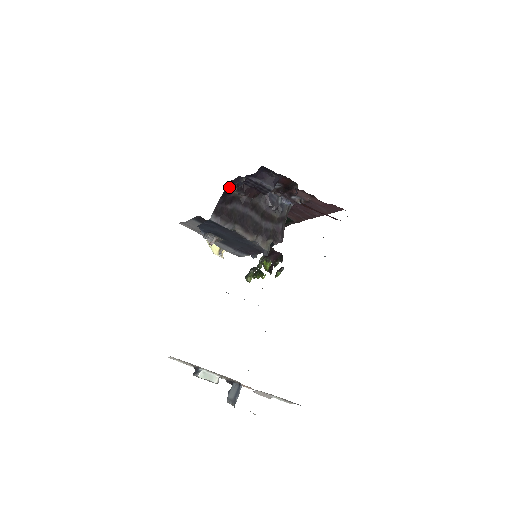
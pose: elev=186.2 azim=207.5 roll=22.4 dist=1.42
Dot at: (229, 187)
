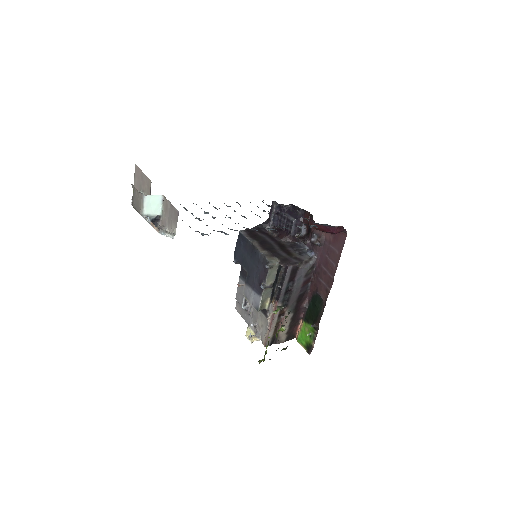
Dot at: (266, 223)
